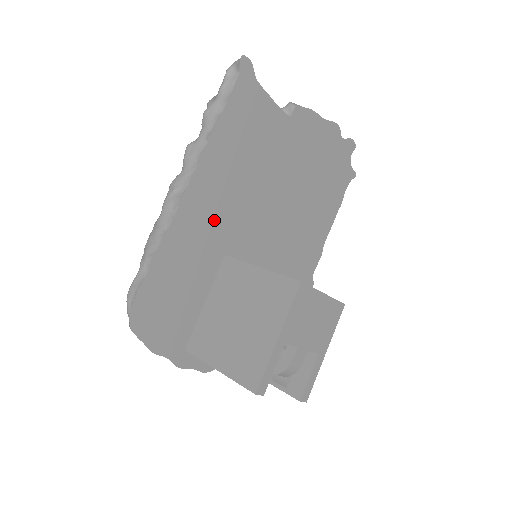
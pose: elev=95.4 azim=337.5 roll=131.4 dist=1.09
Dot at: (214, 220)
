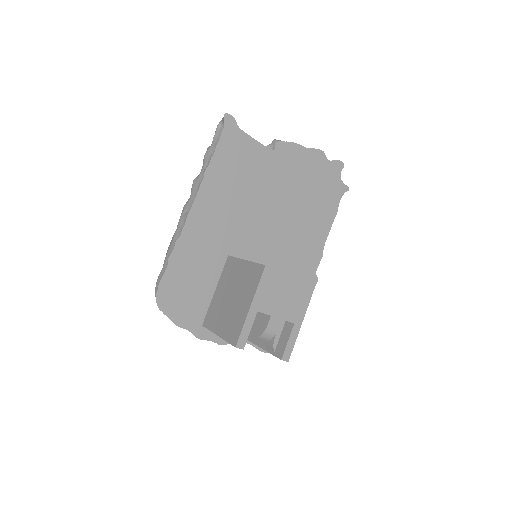
Dot at: (216, 230)
